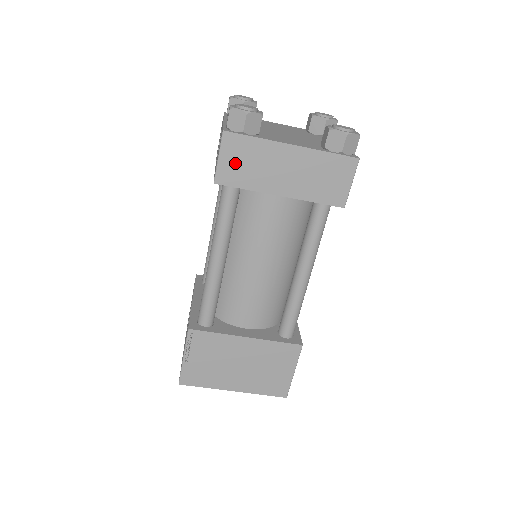
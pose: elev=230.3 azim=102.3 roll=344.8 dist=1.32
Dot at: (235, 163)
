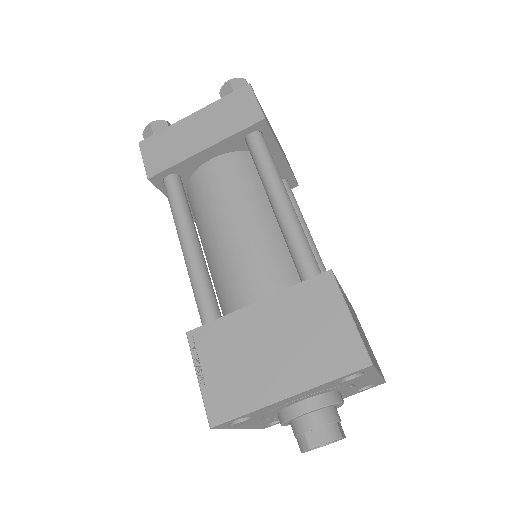
Dot at: (157, 155)
